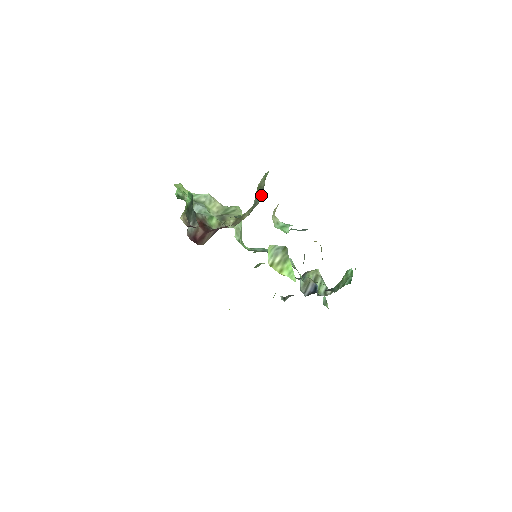
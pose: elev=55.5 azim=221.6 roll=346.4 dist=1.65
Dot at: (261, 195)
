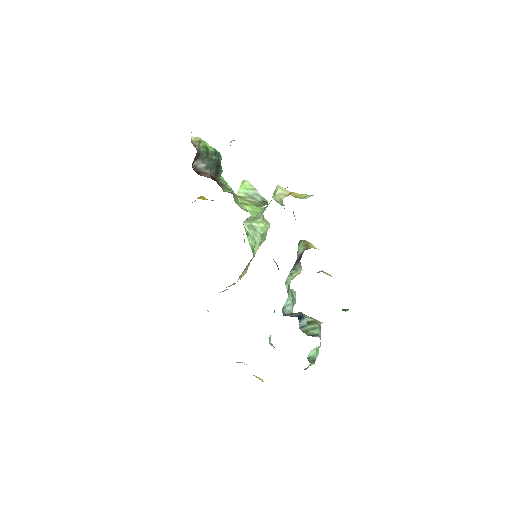
Dot at: occluded
